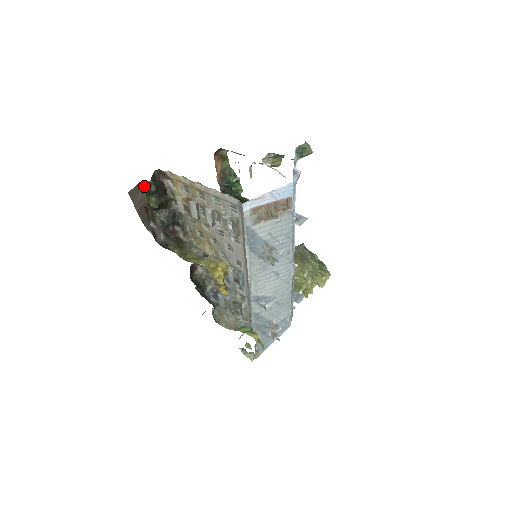
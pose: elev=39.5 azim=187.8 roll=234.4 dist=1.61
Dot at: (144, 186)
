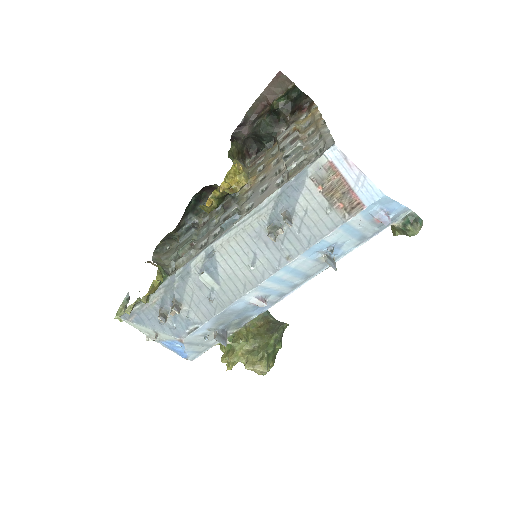
Dot at: (291, 88)
